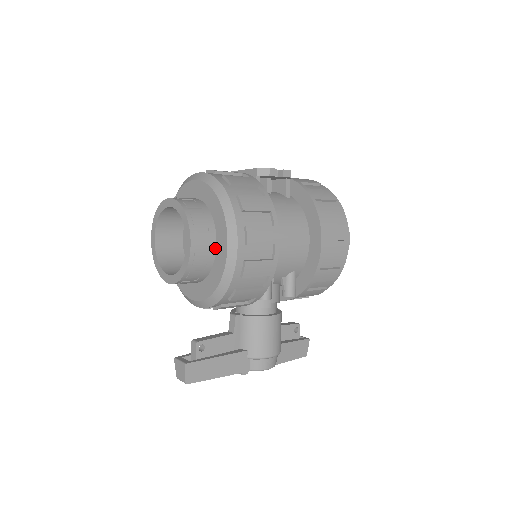
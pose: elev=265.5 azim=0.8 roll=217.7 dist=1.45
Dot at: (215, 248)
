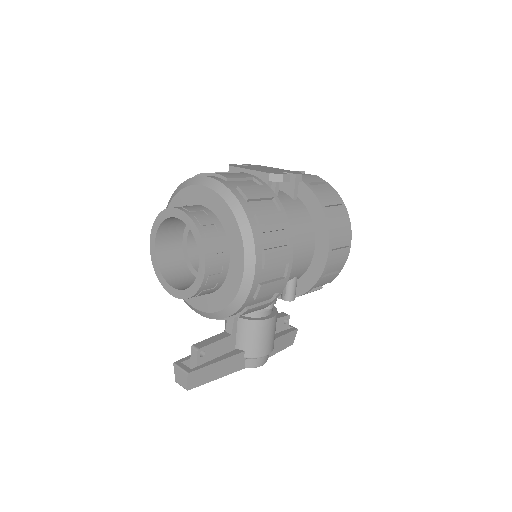
Dot at: (228, 267)
